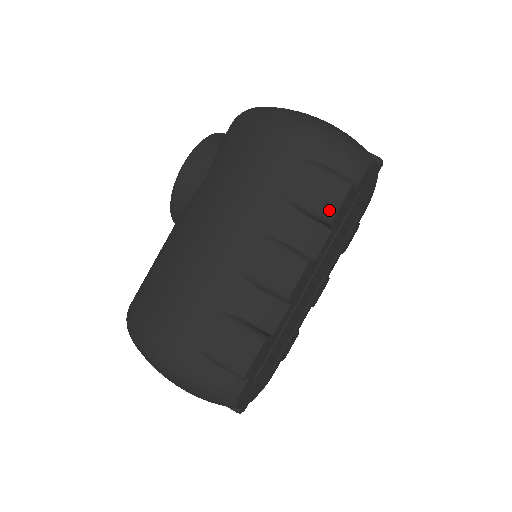
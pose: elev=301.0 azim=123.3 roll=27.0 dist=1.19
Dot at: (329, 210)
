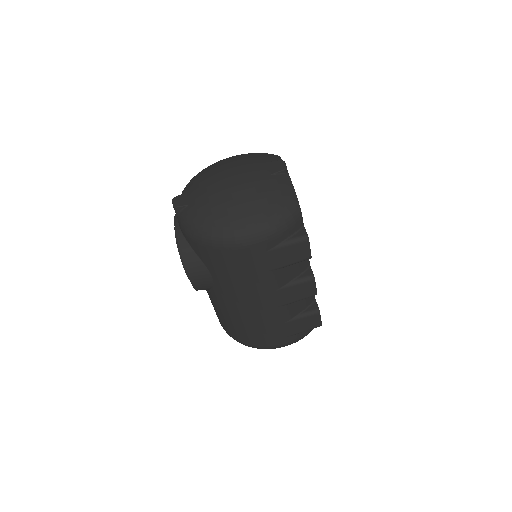
Dot at: (306, 257)
